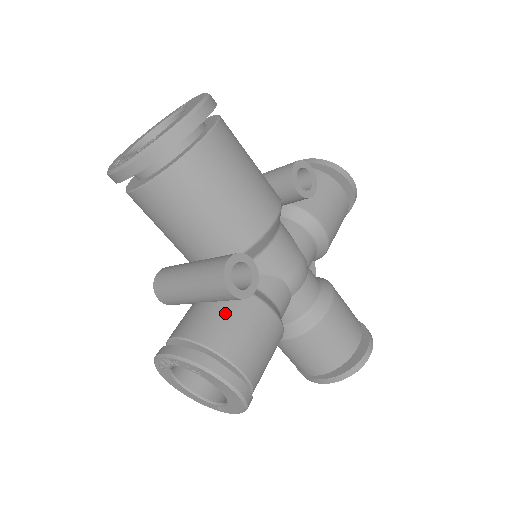
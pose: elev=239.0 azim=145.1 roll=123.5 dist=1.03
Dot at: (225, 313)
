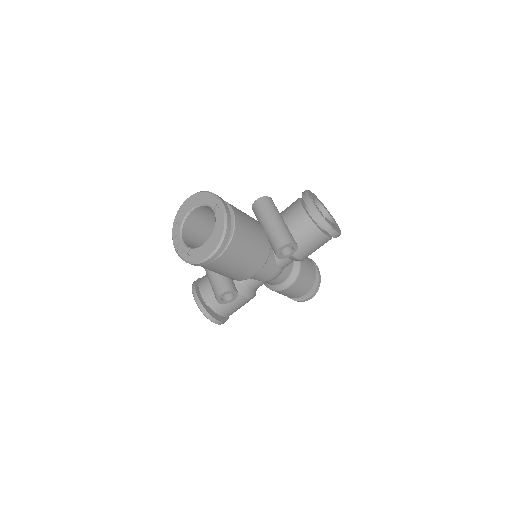
Dot at: occluded
